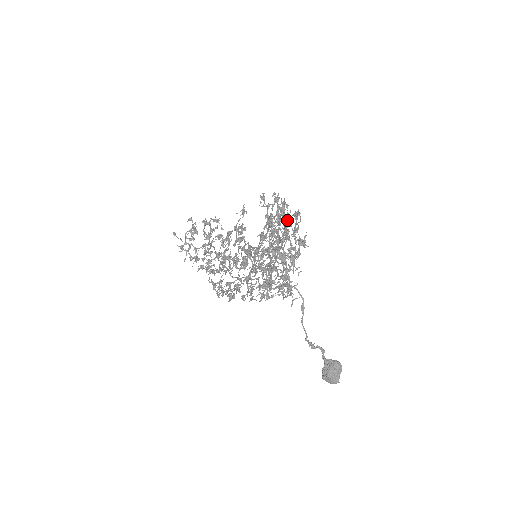
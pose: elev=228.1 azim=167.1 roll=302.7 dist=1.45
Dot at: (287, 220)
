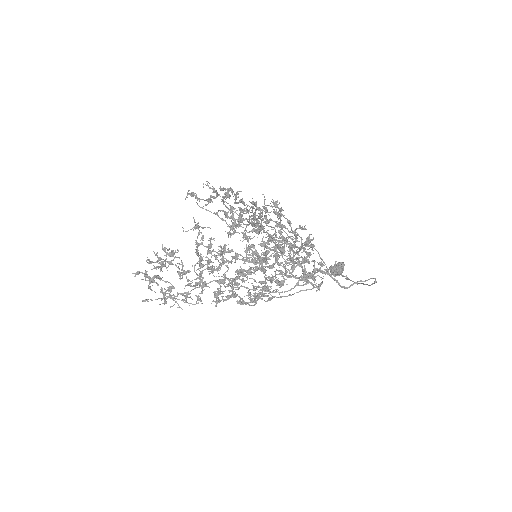
Dot at: occluded
